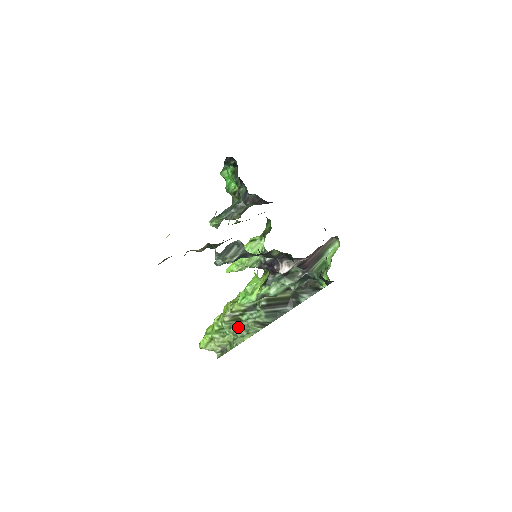
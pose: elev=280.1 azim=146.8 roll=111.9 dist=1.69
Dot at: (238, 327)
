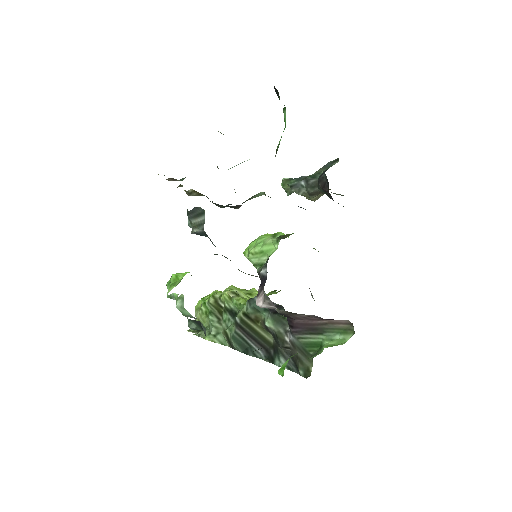
Dot at: (216, 320)
